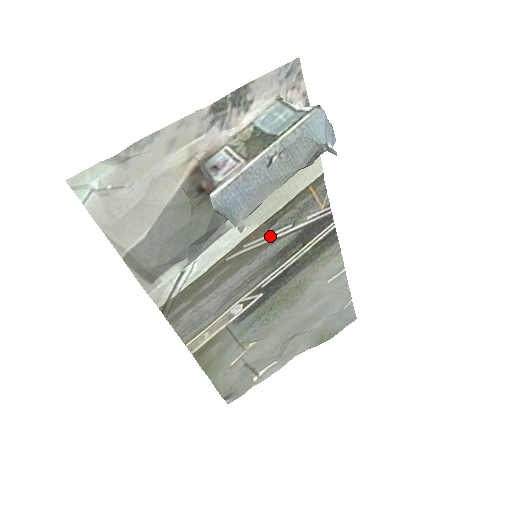
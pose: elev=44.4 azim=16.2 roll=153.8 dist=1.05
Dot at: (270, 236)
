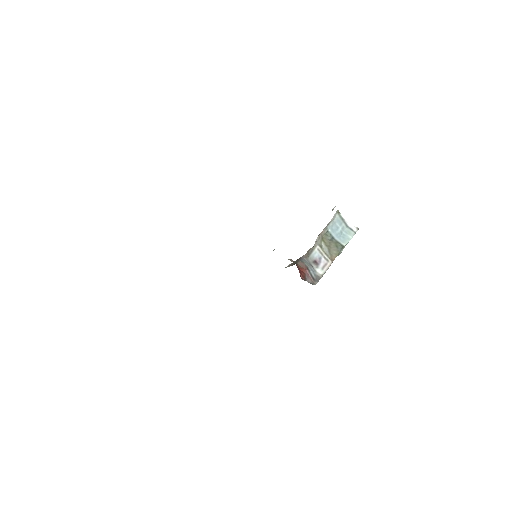
Dot at: occluded
